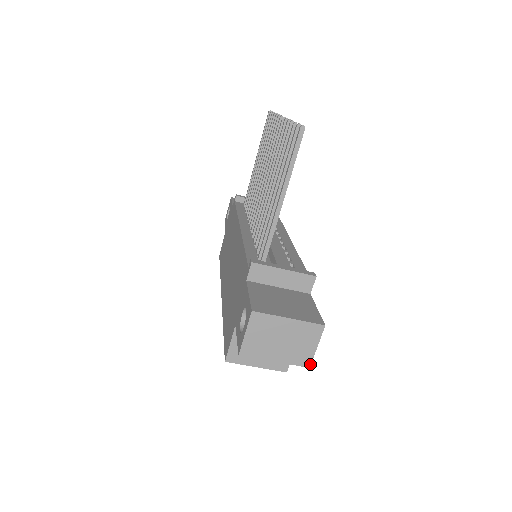
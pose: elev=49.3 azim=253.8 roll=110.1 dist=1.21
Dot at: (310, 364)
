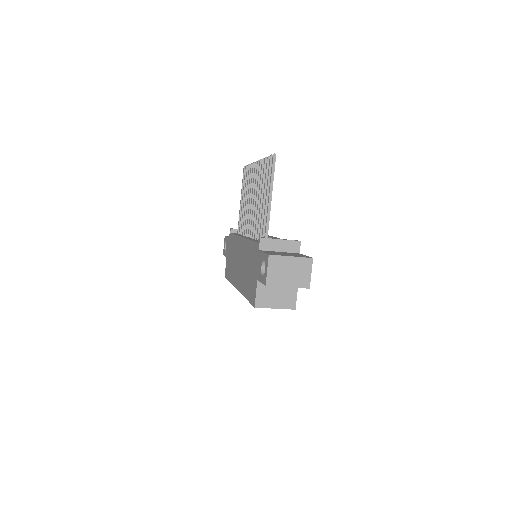
Dot at: (309, 286)
